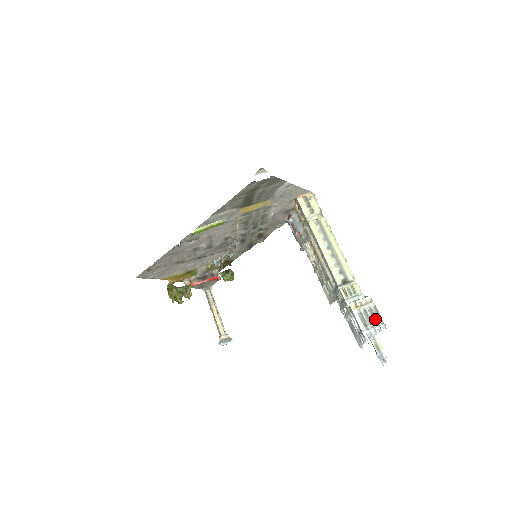
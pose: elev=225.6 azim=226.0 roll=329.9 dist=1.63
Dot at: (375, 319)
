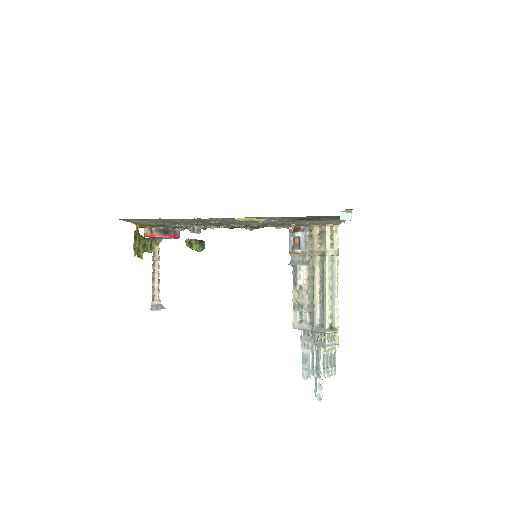
Dot at: (331, 364)
